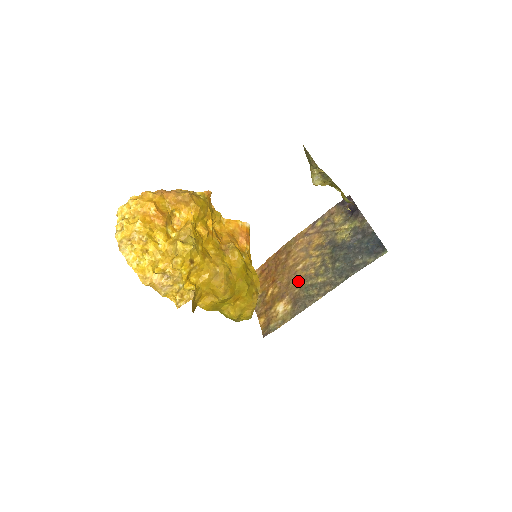
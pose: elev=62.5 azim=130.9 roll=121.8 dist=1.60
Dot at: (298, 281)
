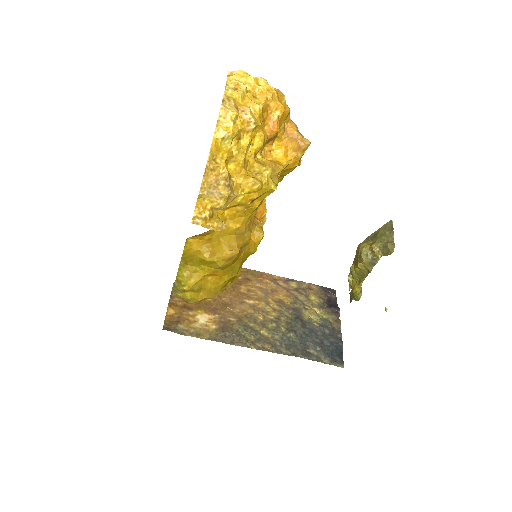
Dot at: (240, 312)
